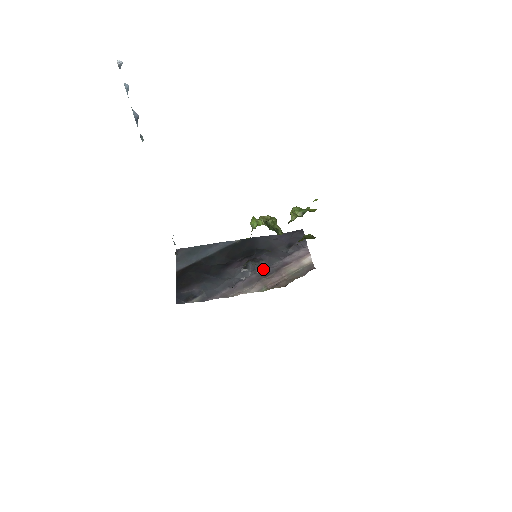
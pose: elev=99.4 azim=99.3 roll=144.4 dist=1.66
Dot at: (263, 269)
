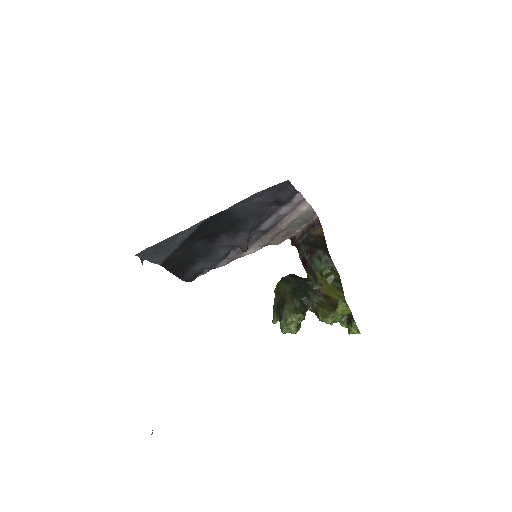
Dot at: (256, 232)
